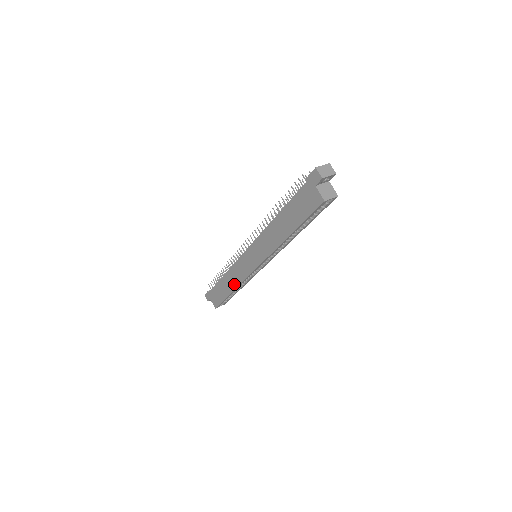
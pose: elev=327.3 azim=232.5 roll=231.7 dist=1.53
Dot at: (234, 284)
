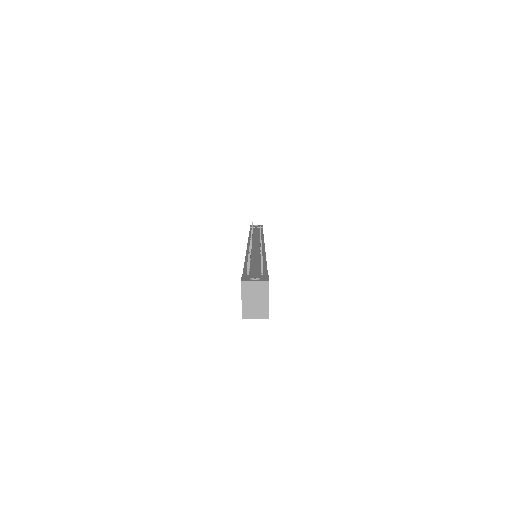
Dot at: occluded
